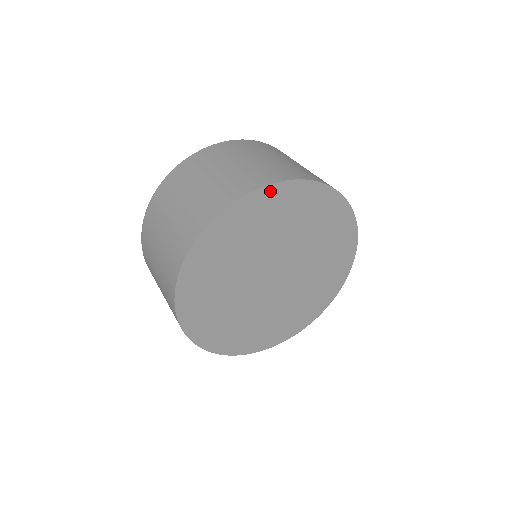
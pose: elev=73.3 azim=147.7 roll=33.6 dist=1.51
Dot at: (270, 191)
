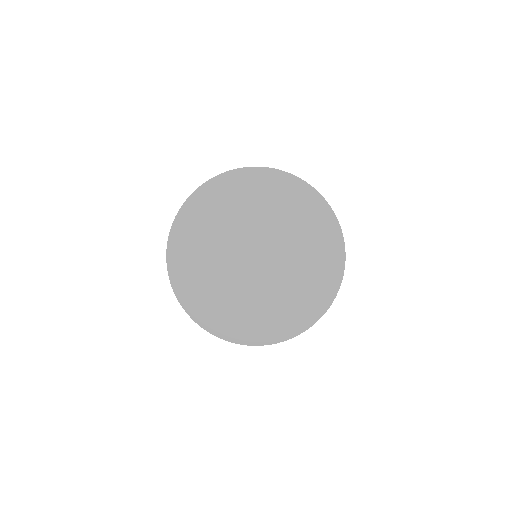
Dot at: (318, 200)
